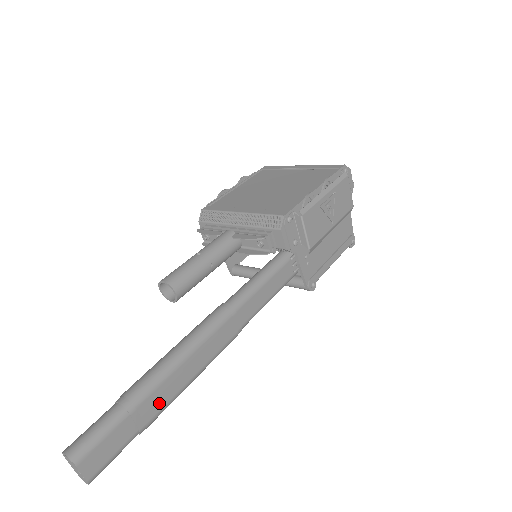
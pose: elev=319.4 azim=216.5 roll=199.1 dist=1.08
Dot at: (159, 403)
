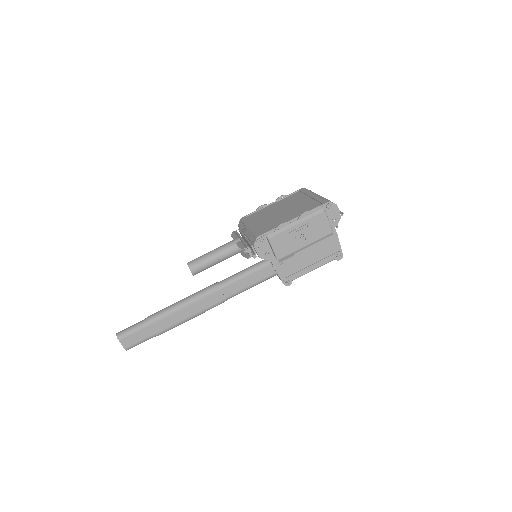
Dot at: (164, 326)
